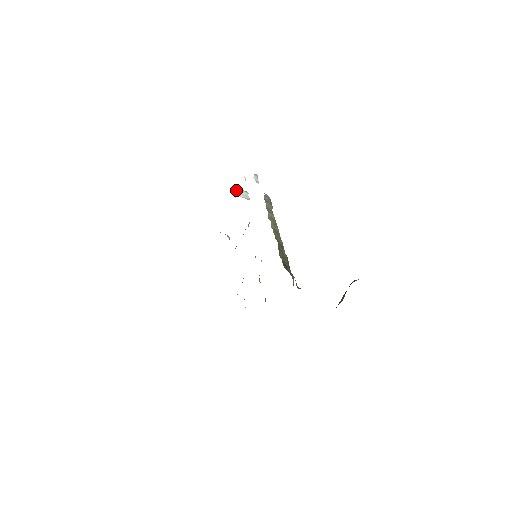
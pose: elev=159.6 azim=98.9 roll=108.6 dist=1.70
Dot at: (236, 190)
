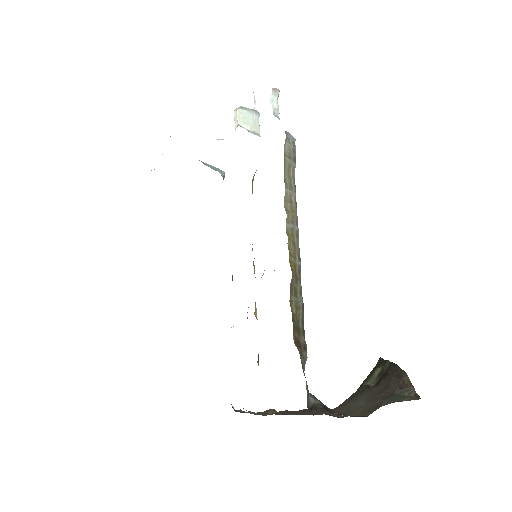
Dot at: (238, 111)
